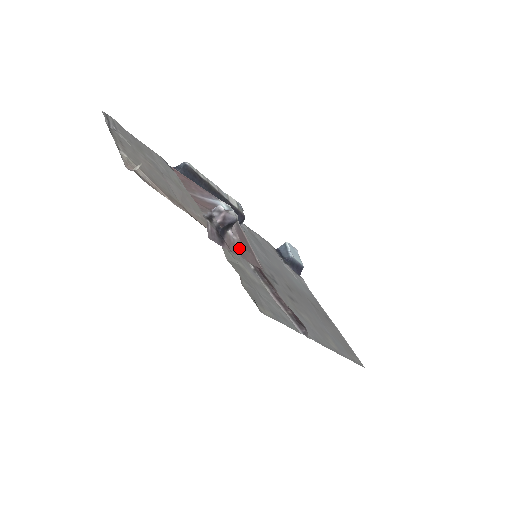
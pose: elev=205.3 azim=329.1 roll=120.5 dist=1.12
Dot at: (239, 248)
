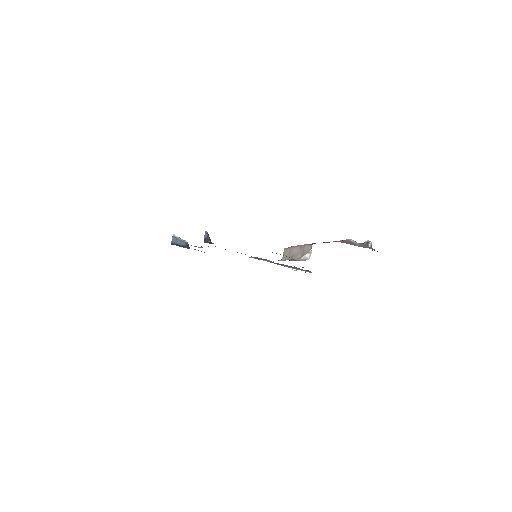
Dot at: occluded
